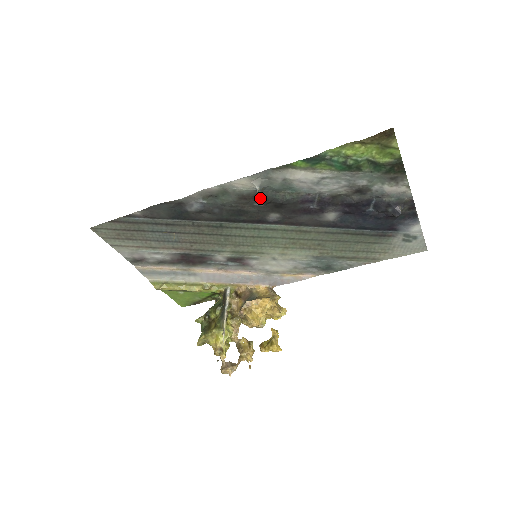
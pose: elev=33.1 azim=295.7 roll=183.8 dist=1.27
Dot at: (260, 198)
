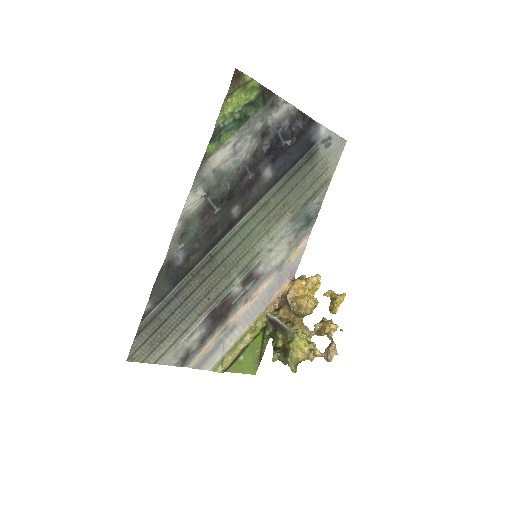
Dot at: (213, 204)
